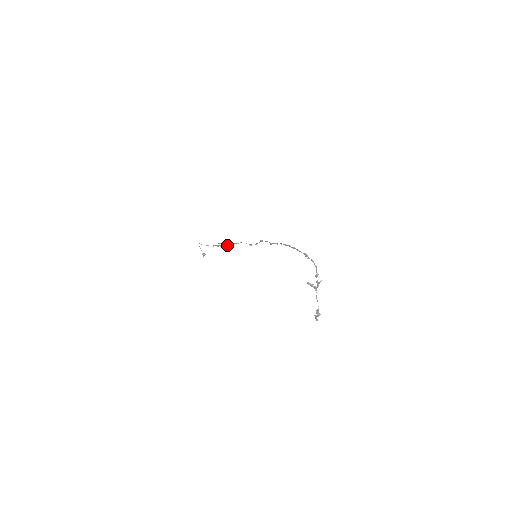
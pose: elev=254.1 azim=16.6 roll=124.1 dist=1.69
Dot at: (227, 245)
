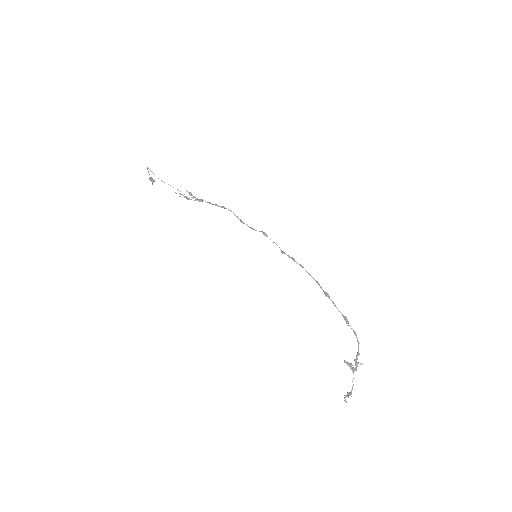
Dot at: (201, 200)
